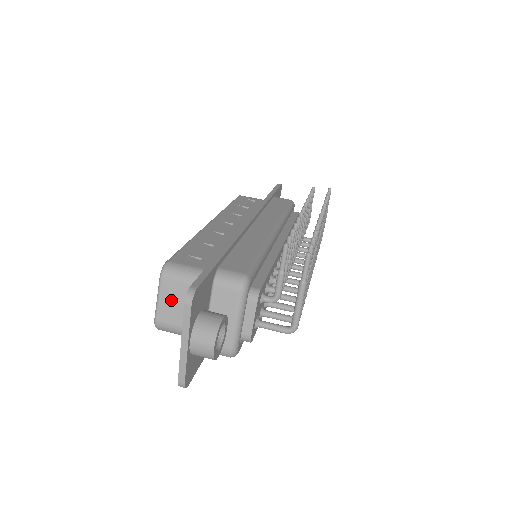
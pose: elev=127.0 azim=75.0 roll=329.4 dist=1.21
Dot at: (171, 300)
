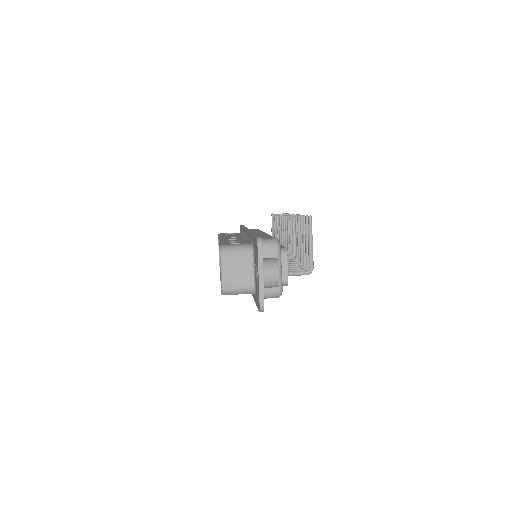
Dot at: (231, 268)
